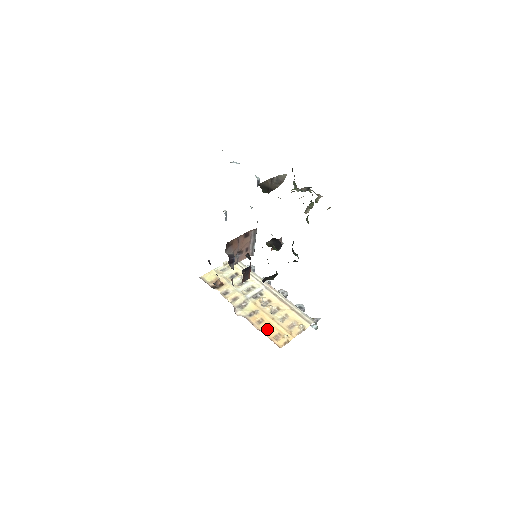
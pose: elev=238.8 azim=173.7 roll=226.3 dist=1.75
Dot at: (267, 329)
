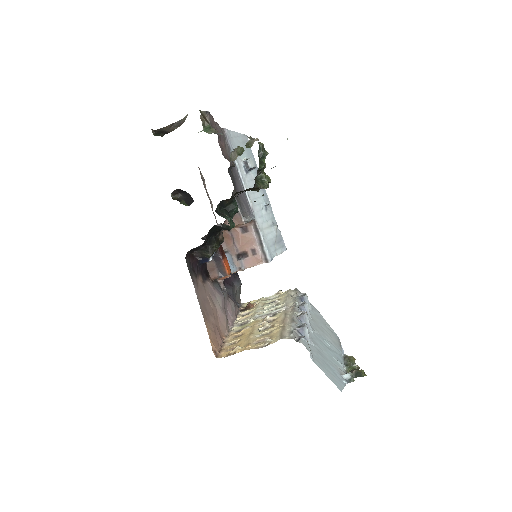
Dot at: (234, 343)
